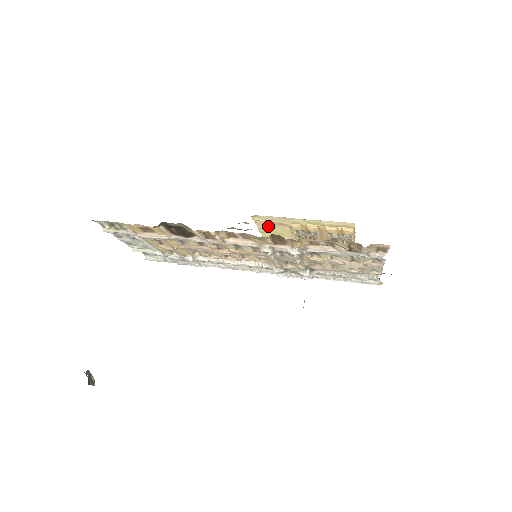
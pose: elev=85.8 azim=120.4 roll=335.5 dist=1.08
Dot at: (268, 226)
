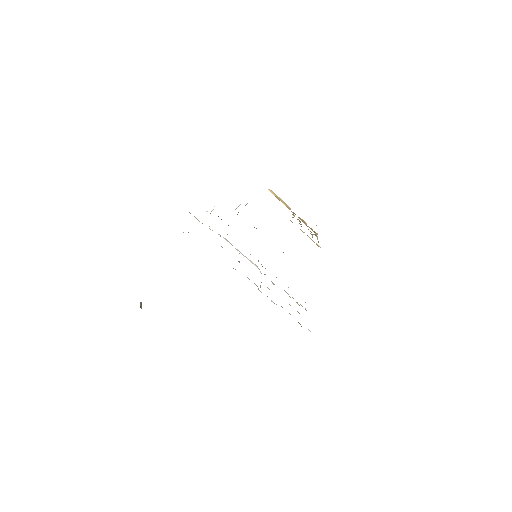
Dot at: occluded
